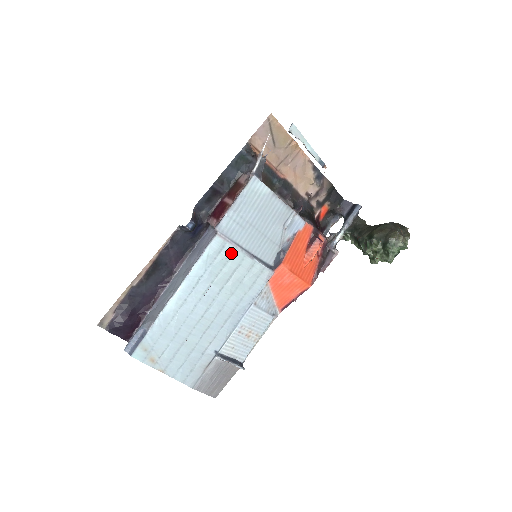
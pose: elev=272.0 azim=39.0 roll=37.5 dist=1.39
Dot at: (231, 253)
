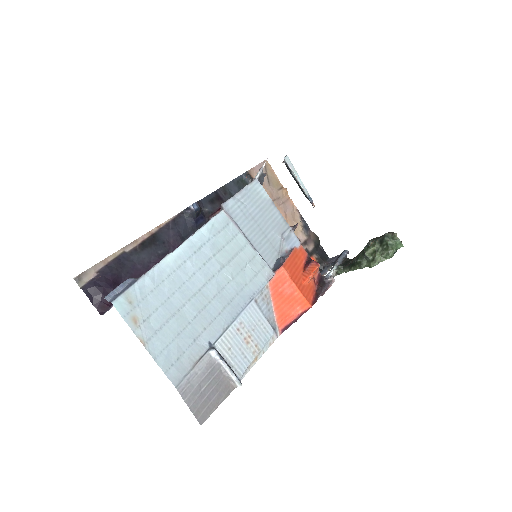
Dot at: (234, 234)
